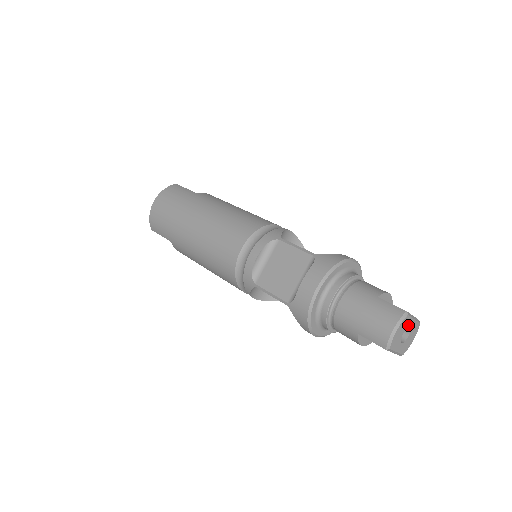
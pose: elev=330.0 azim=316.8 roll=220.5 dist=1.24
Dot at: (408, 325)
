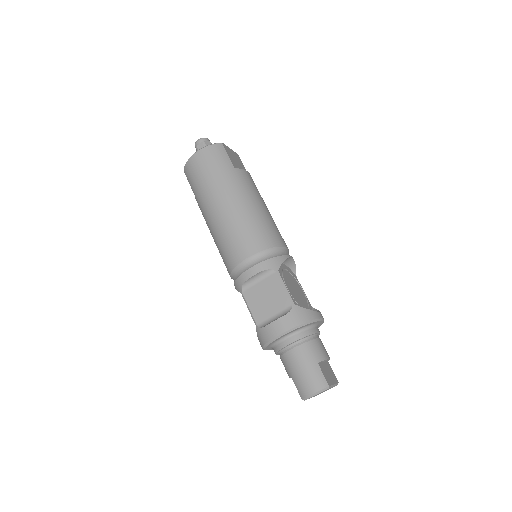
Dot at: occluded
